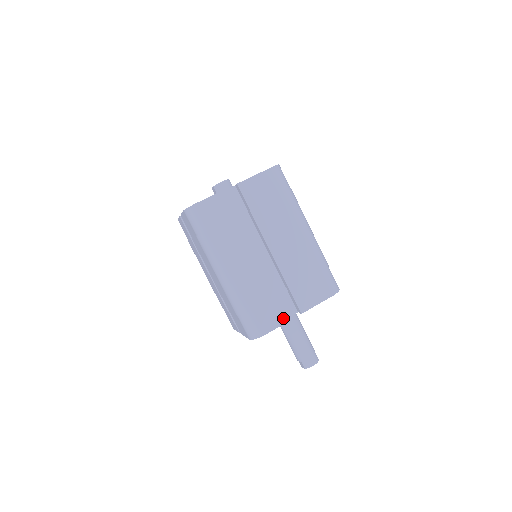
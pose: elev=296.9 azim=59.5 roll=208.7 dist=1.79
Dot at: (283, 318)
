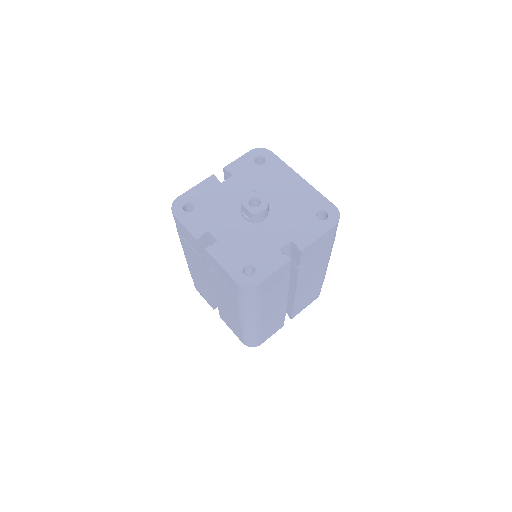
Dot at: (278, 328)
